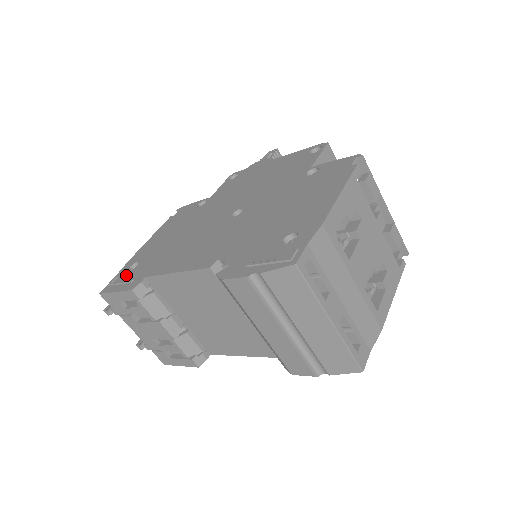
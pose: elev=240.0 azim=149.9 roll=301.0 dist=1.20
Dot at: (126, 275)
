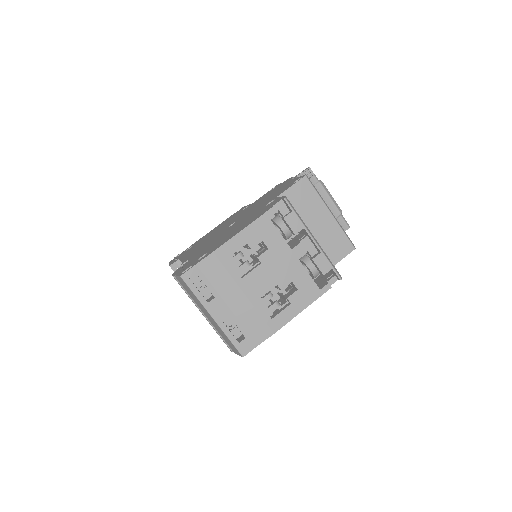
Dot at: (181, 254)
